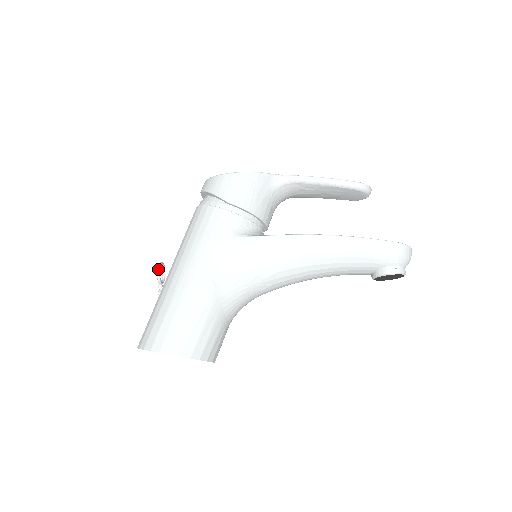
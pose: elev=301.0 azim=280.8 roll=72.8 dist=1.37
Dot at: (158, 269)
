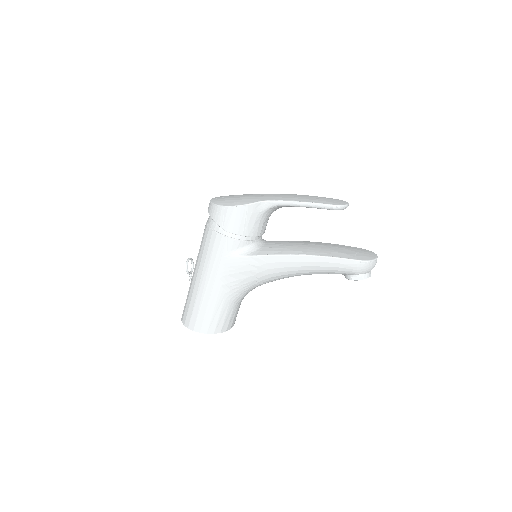
Dot at: (186, 268)
